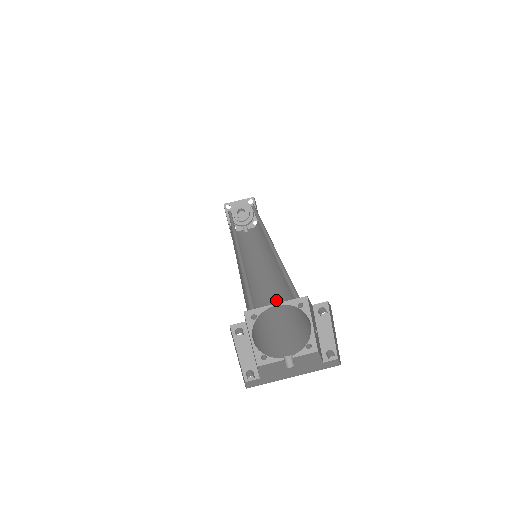
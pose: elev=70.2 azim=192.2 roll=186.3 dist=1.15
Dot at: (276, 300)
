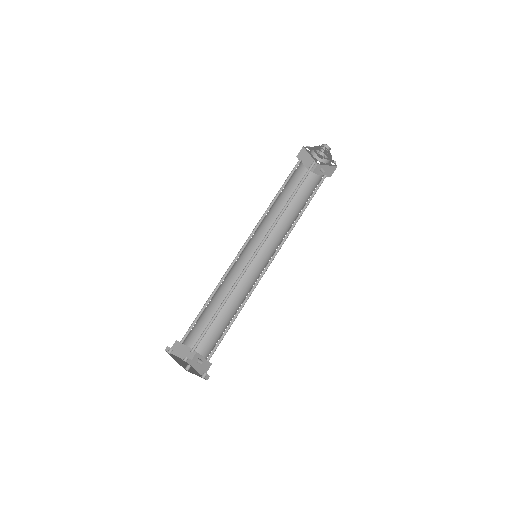
Dot at: (239, 305)
